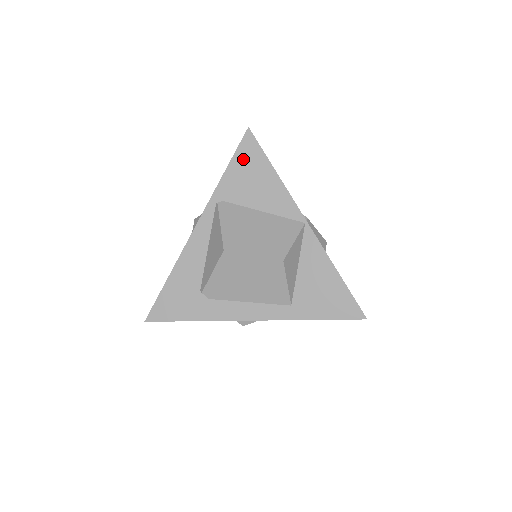
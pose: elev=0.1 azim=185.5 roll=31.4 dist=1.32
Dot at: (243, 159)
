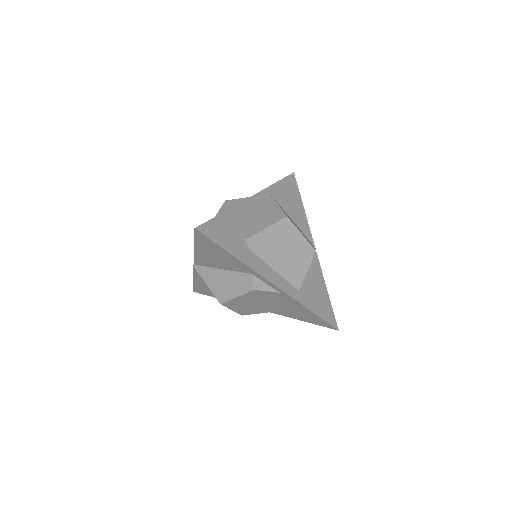
Dot at: (288, 185)
